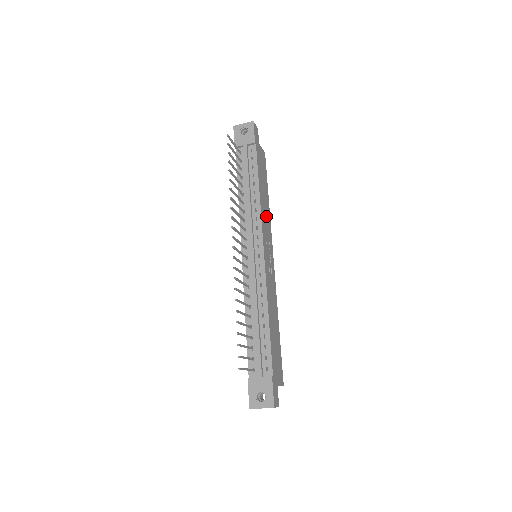
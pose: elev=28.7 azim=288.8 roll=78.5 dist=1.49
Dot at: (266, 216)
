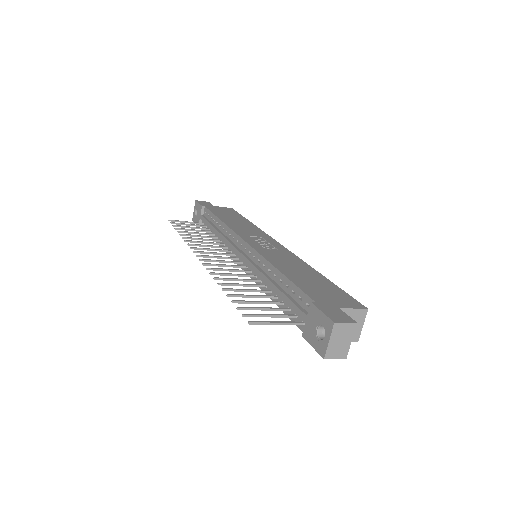
Dot at: (247, 229)
